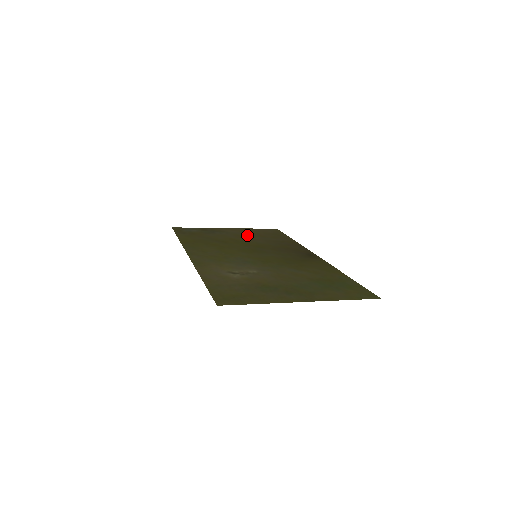
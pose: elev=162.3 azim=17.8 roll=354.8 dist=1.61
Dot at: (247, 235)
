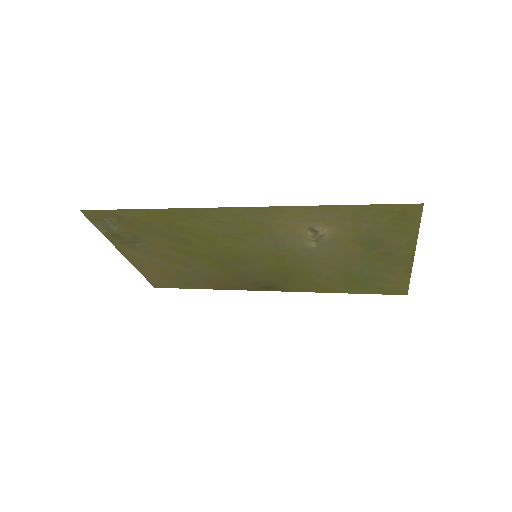
Dot at: (168, 263)
